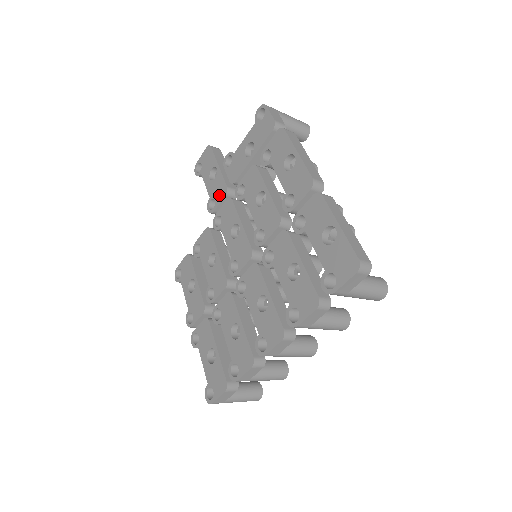
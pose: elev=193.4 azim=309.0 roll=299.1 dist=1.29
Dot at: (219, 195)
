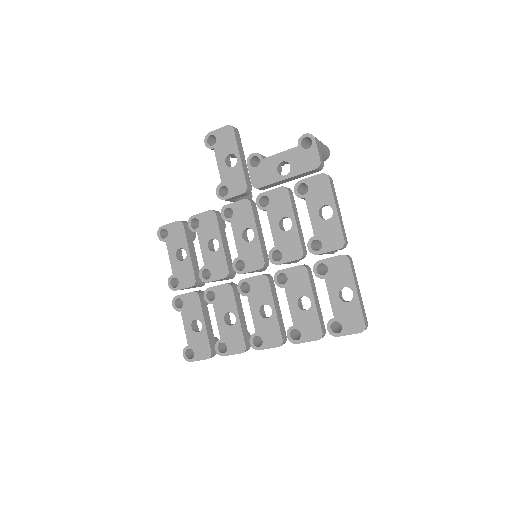
Dot at: (235, 188)
